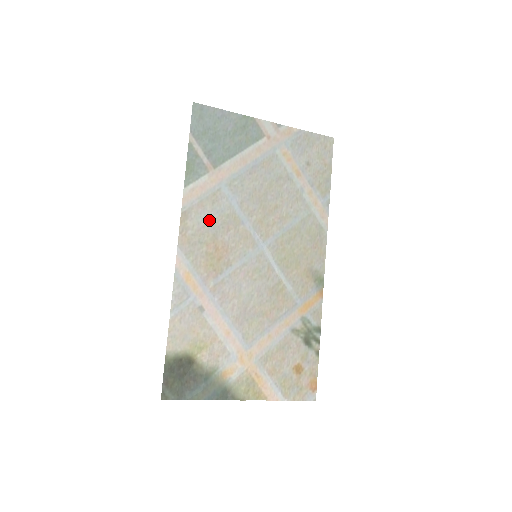
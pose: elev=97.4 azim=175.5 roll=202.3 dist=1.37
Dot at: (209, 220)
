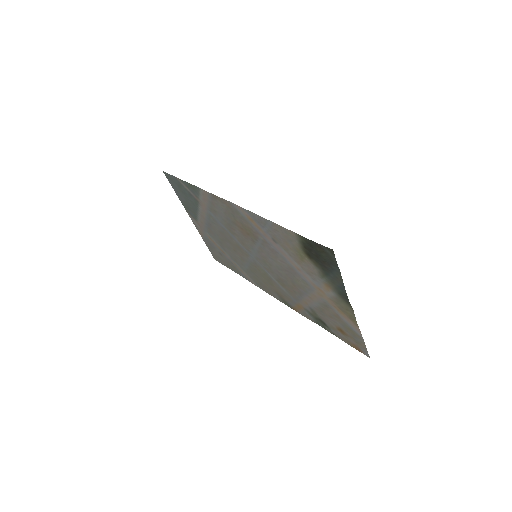
Dot at: (223, 214)
